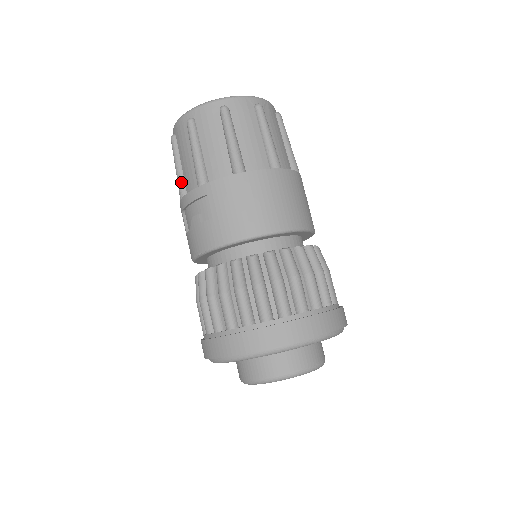
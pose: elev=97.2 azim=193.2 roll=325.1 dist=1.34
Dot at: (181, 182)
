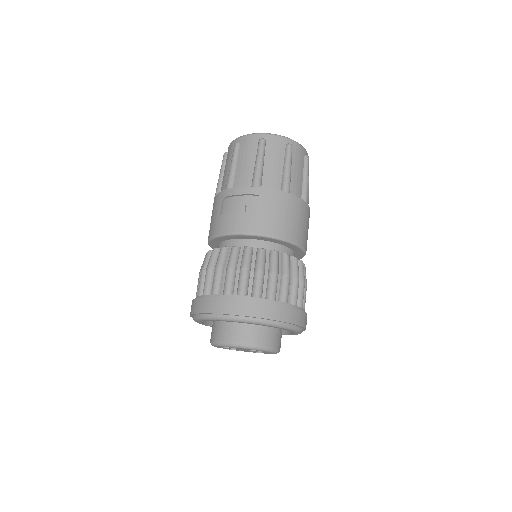
Dot at: (233, 177)
